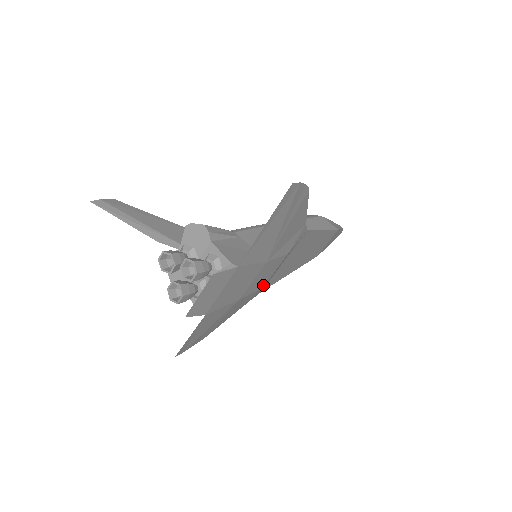
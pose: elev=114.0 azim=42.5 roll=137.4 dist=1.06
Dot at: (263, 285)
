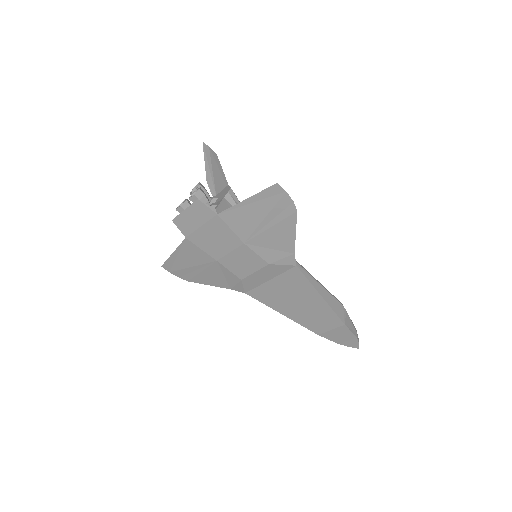
Dot at: (242, 276)
